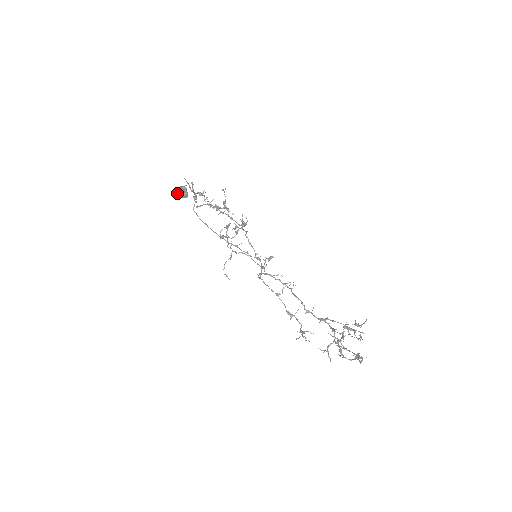
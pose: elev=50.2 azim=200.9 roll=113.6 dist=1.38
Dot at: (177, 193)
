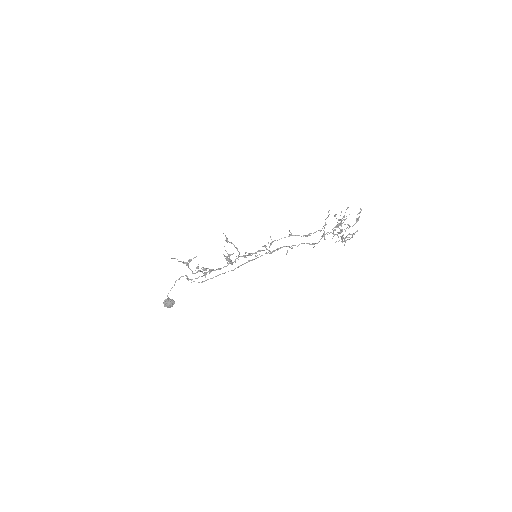
Dot at: (166, 304)
